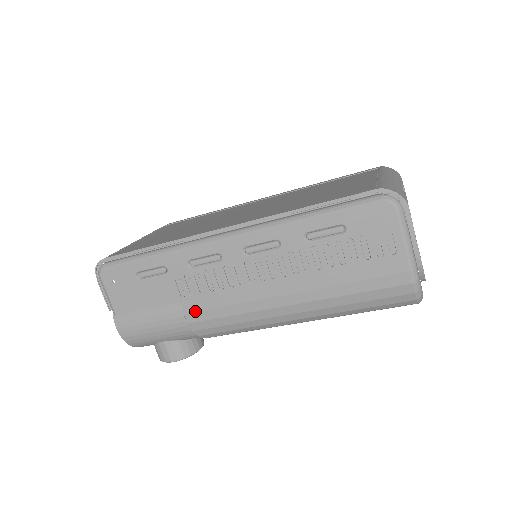
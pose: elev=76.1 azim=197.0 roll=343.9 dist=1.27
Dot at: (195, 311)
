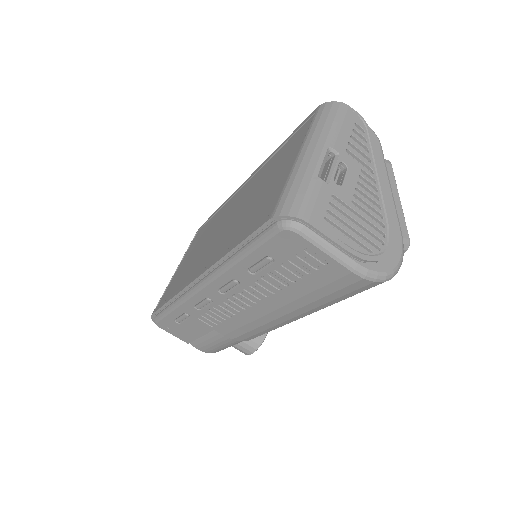
Dot at: (228, 333)
